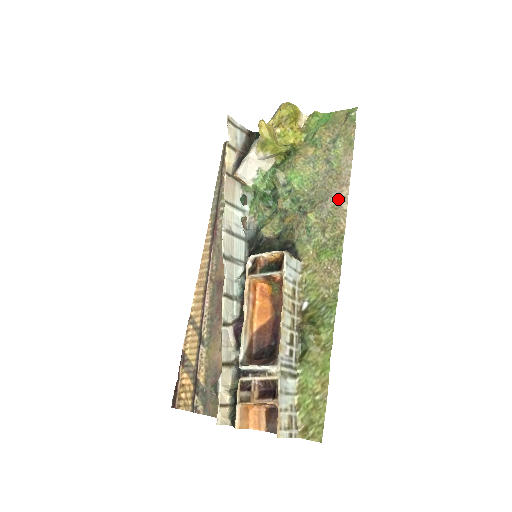
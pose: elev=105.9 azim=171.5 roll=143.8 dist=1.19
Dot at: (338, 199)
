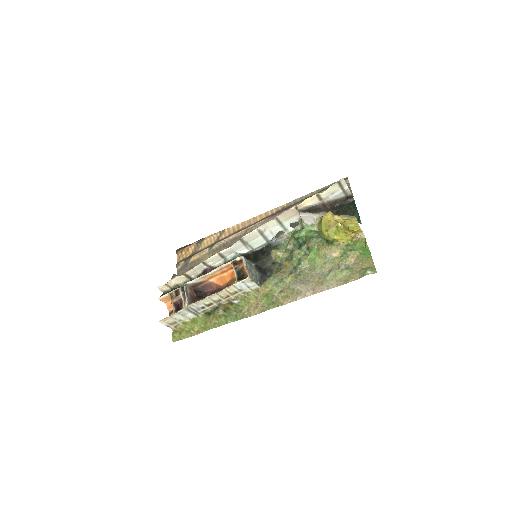
Dot at: (303, 291)
